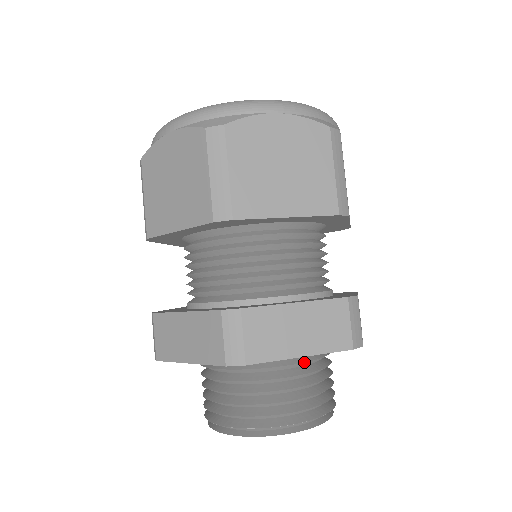
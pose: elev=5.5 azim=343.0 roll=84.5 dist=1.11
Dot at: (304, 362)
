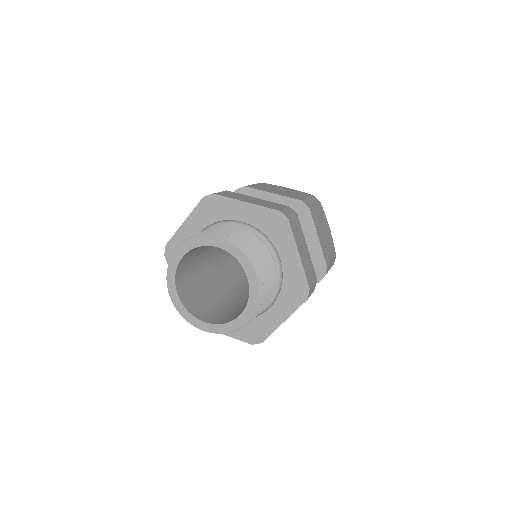
Dot at: (276, 274)
